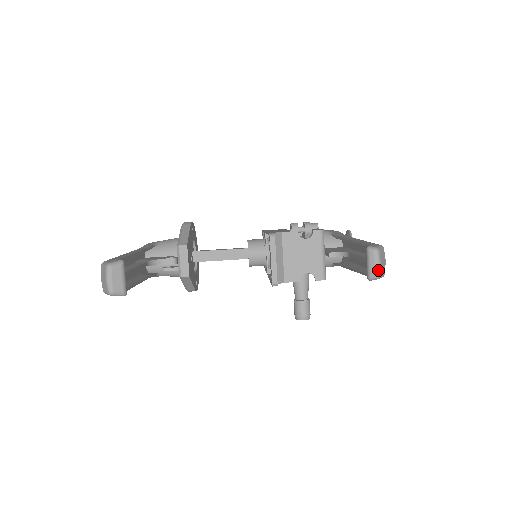
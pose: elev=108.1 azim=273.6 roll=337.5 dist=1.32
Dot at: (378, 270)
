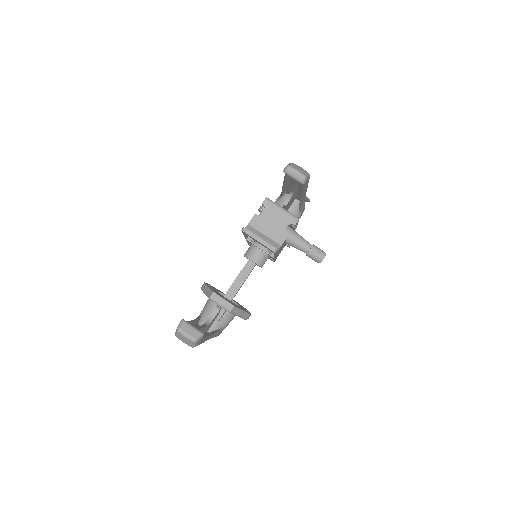
Dot at: (301, 174)
